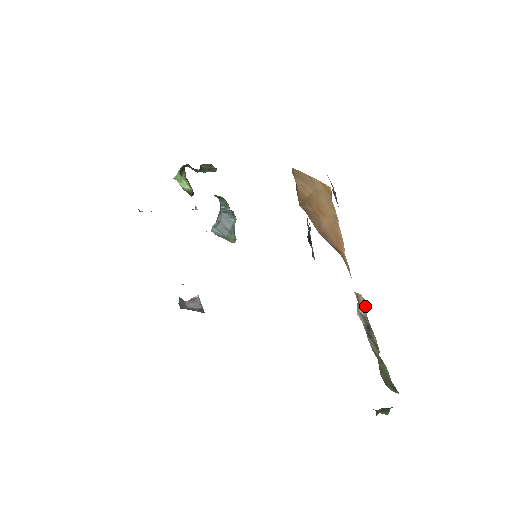
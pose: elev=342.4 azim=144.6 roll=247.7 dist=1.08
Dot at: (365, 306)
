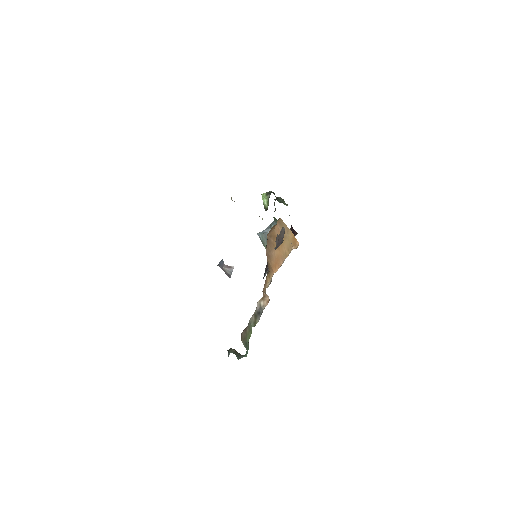
Dot at: (267, 304)
